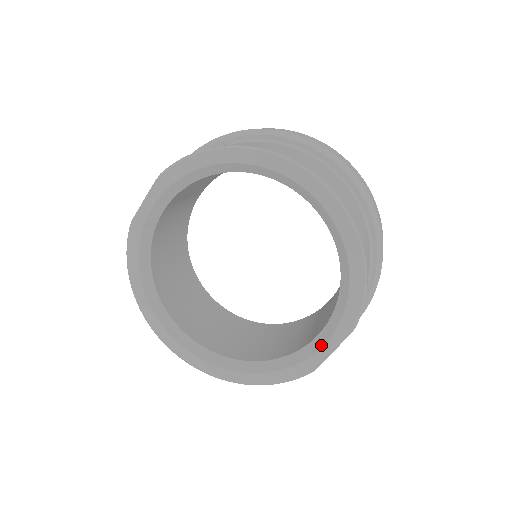
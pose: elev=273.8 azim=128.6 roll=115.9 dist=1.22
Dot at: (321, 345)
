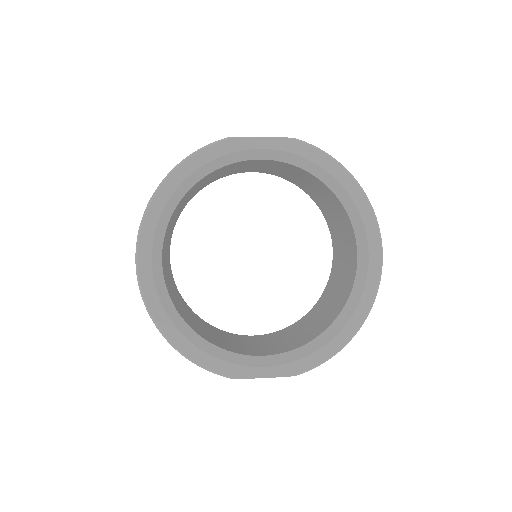
Dot at: (261, 365)
